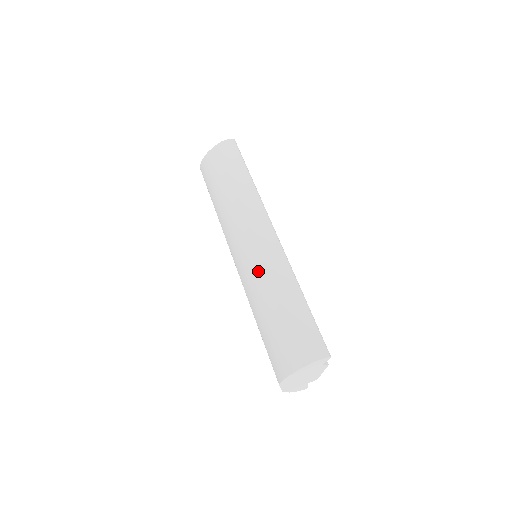
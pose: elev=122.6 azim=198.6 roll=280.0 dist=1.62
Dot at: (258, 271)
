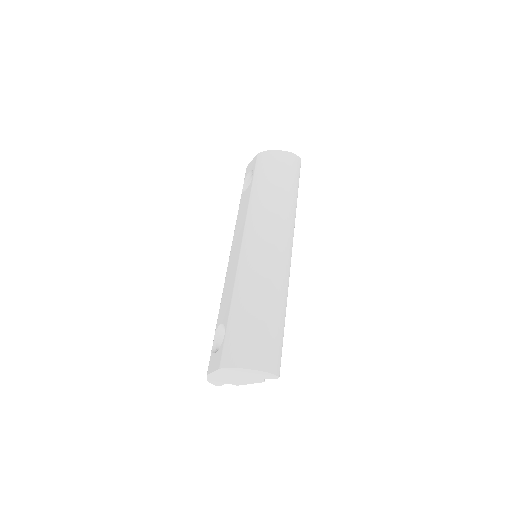
Dot at: (263, 270)
